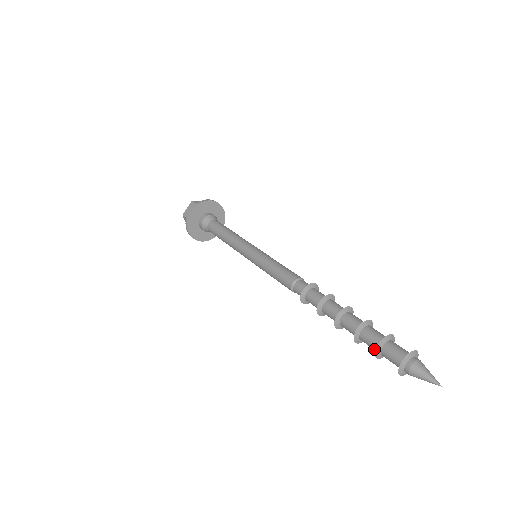
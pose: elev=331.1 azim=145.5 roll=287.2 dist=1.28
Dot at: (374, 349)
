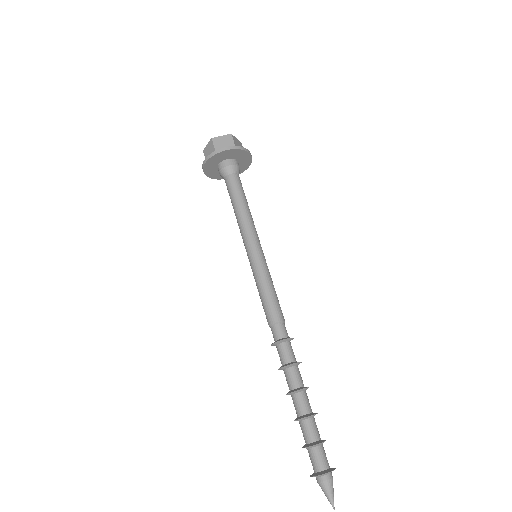
Dot at: (305, 440)
